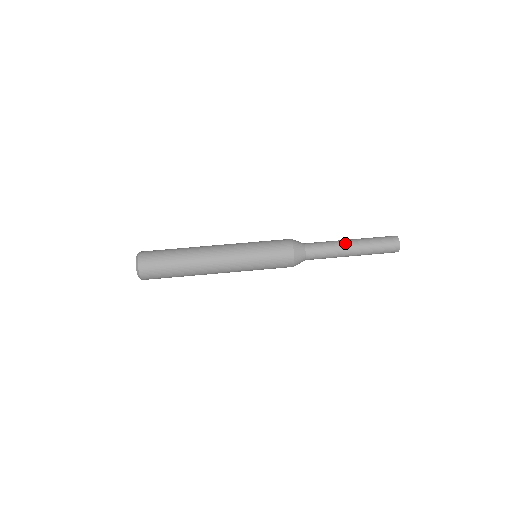
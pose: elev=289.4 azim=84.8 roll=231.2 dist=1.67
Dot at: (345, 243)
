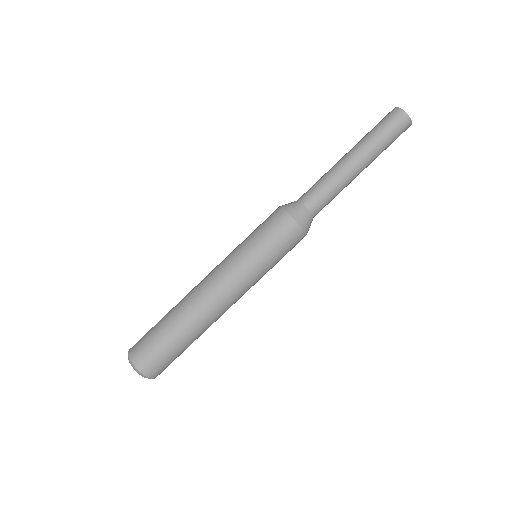
Dot at: (347, 166)
